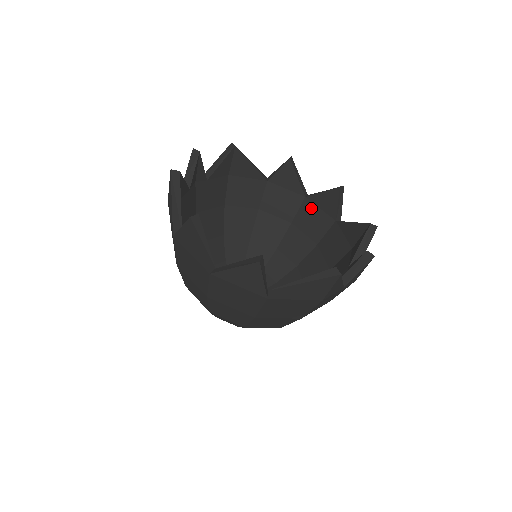
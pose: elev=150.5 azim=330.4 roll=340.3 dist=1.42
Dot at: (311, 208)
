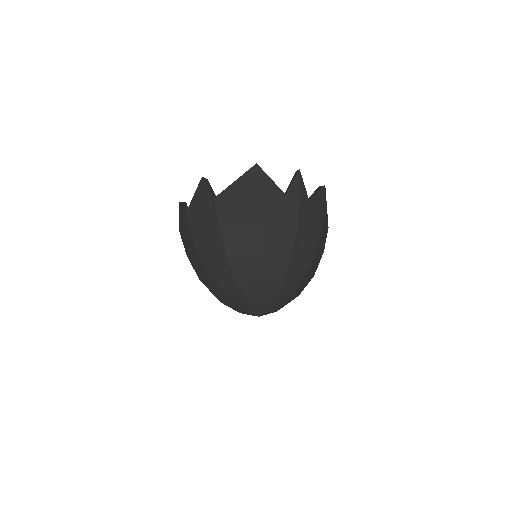
Dot at: occluded
